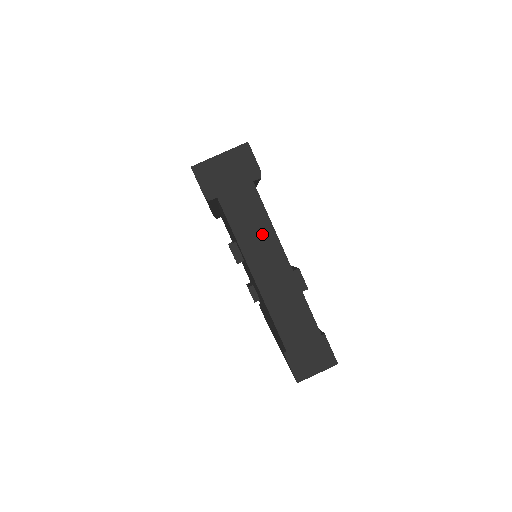
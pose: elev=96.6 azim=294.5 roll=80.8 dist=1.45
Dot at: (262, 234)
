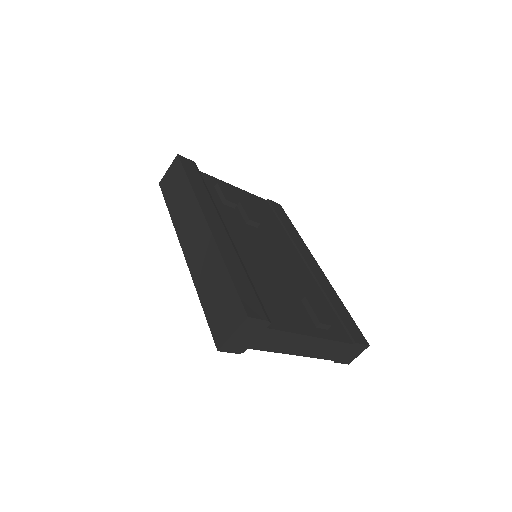
Dot at: (290, 340)
